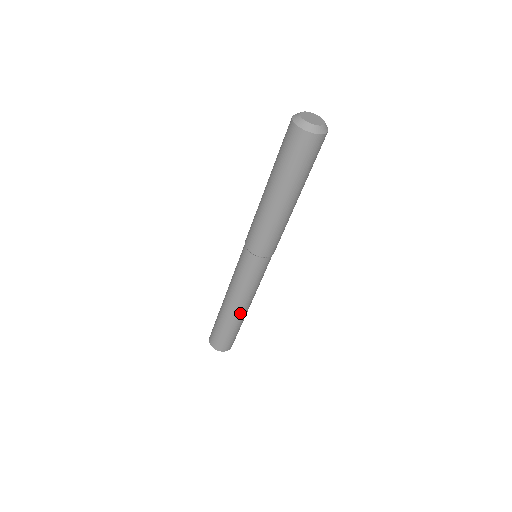
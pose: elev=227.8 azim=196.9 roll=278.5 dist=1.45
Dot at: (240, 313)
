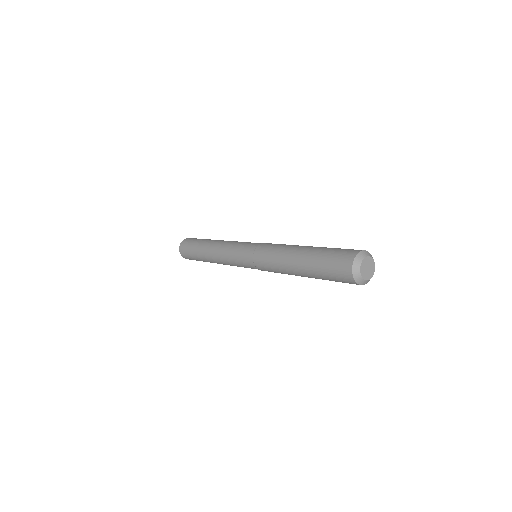
Dot at: occluded
